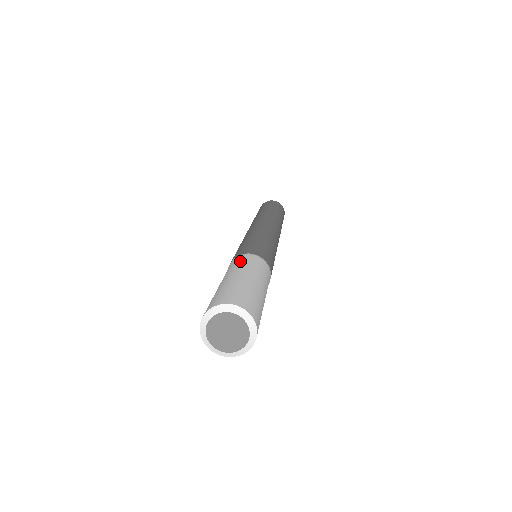
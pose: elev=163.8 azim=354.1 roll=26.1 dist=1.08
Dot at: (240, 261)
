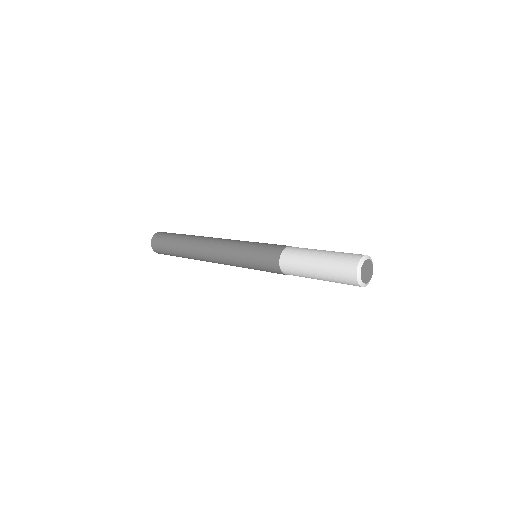
Dot at: occluded
